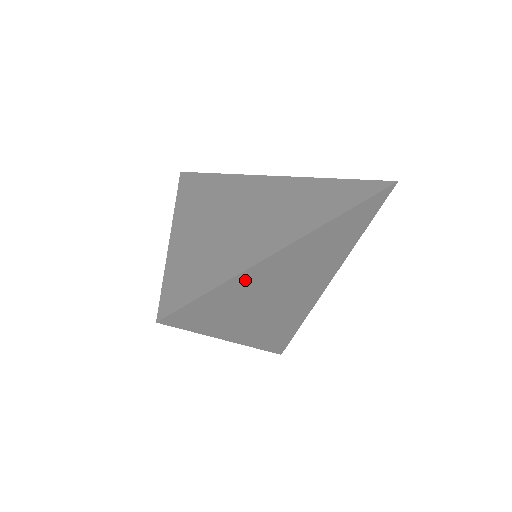
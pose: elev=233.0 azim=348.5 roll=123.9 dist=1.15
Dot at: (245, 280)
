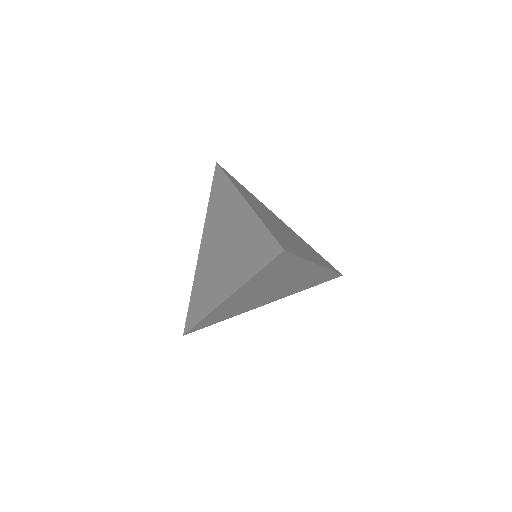
Dot at: (217, 313)
